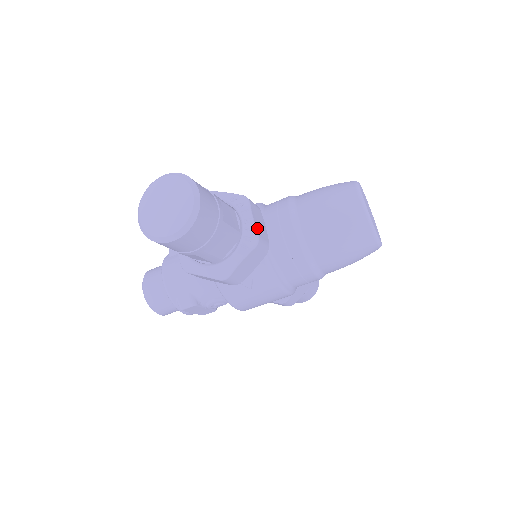
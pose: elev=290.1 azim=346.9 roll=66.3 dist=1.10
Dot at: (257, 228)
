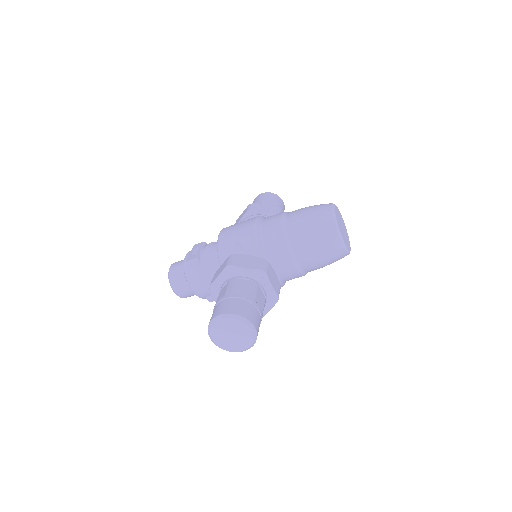
Dot at: (276, 290)
